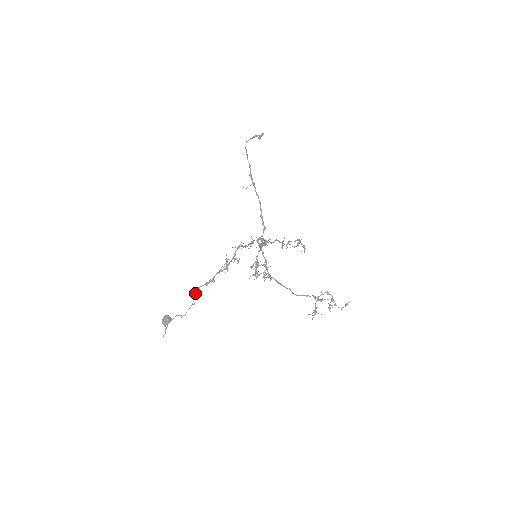
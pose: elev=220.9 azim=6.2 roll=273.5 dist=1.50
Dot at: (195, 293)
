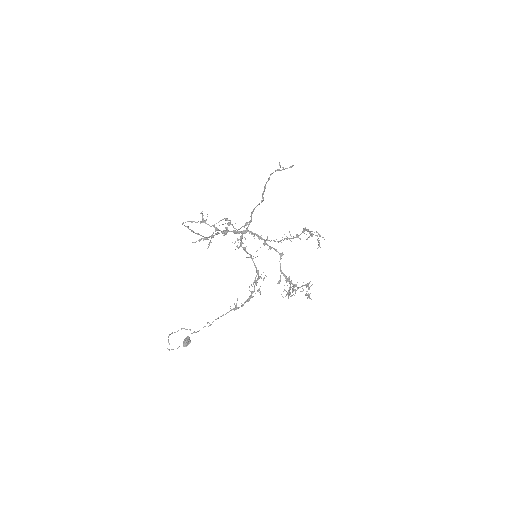
Dot at: occluded
